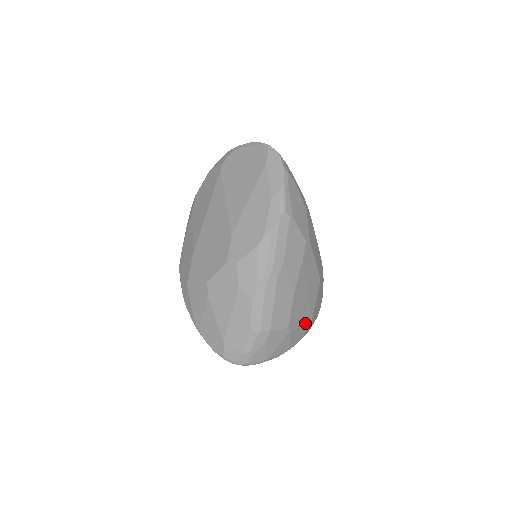
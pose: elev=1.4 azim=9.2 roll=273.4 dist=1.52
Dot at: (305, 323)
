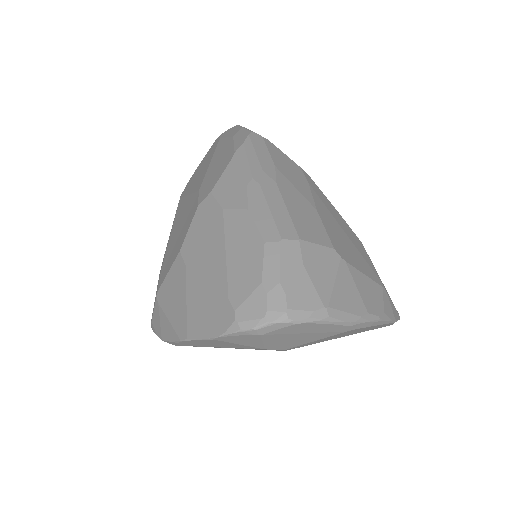
Dot at: (370, 277)
